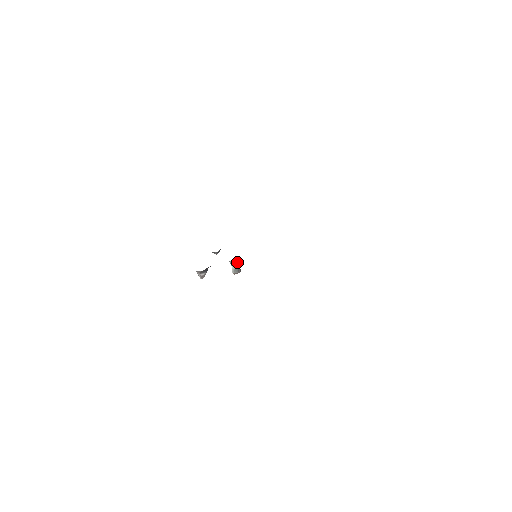
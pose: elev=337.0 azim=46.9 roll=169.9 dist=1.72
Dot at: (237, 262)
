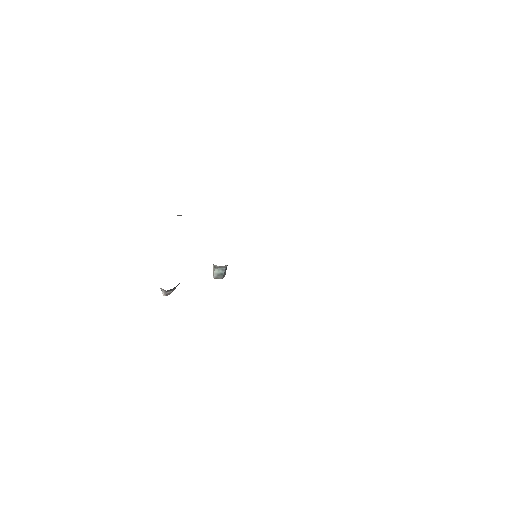
Dot at: (226, 266)
